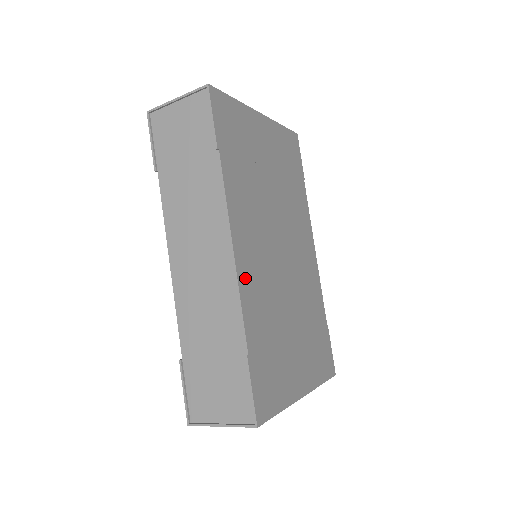
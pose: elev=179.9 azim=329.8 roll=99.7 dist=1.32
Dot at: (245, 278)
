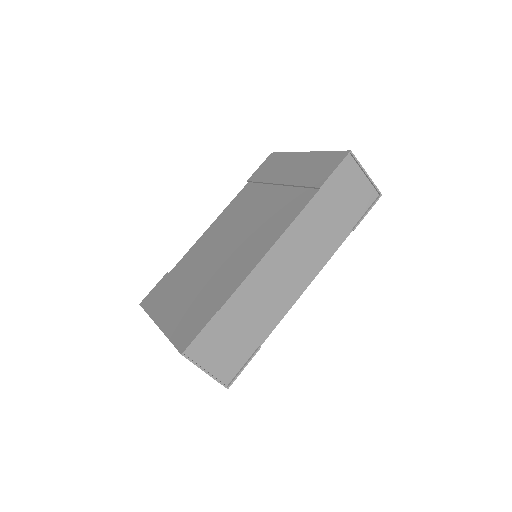
Dot at: occluded
